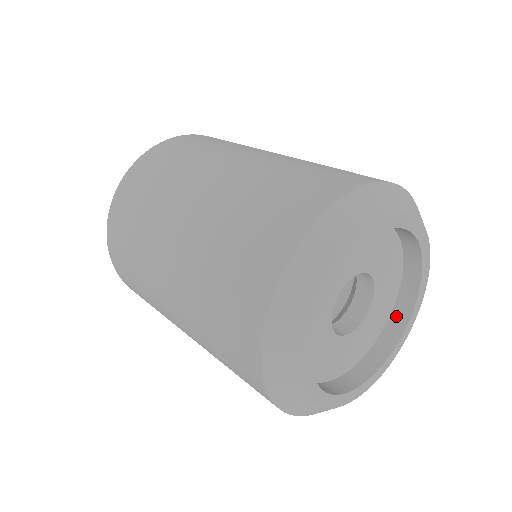
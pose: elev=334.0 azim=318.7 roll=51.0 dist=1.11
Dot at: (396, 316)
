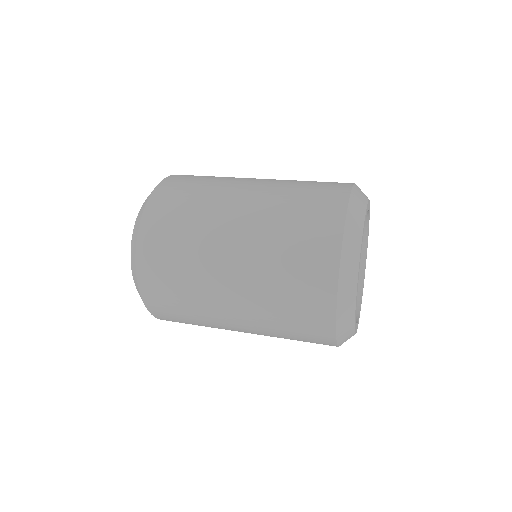
Dot at: occluded
